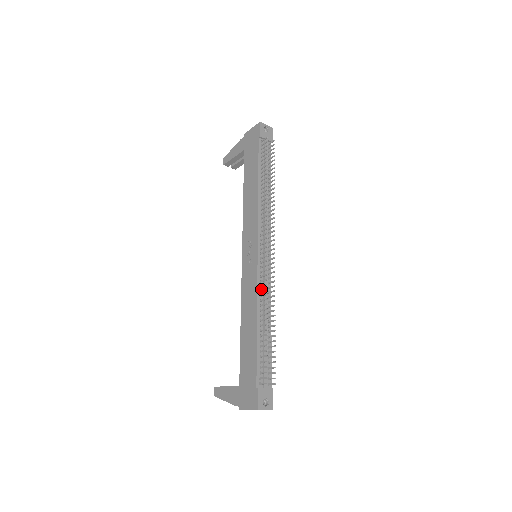
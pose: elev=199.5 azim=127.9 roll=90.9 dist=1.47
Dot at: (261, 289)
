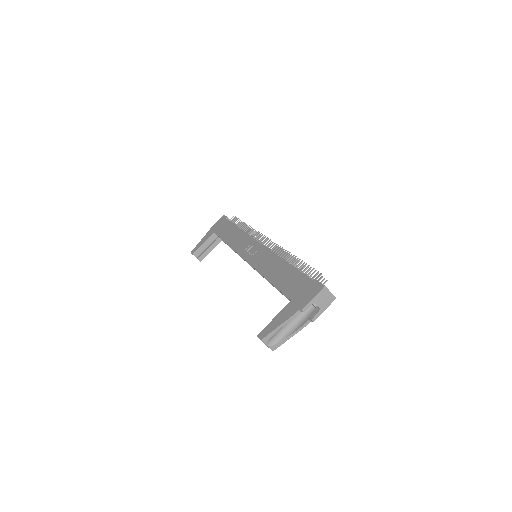
Dot at: occluded
